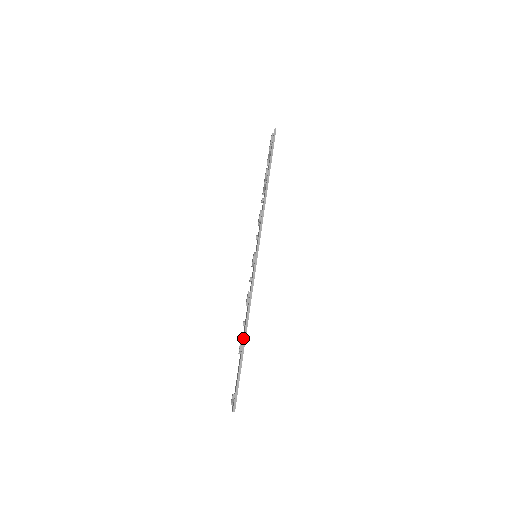
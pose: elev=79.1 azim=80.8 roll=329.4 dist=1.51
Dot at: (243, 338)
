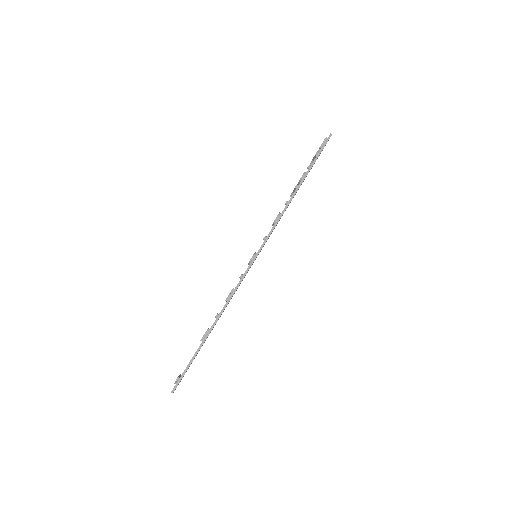
Dot at: (208, 331)
